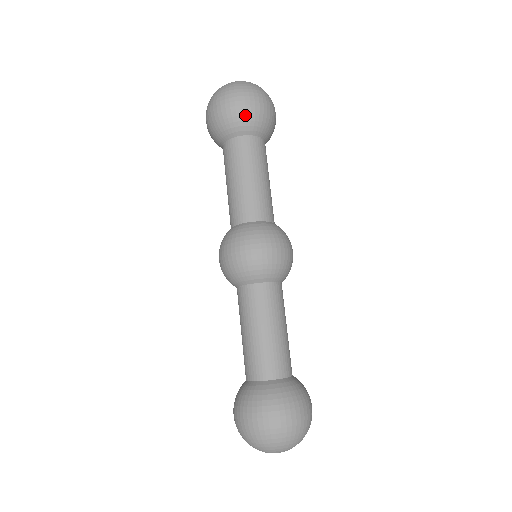
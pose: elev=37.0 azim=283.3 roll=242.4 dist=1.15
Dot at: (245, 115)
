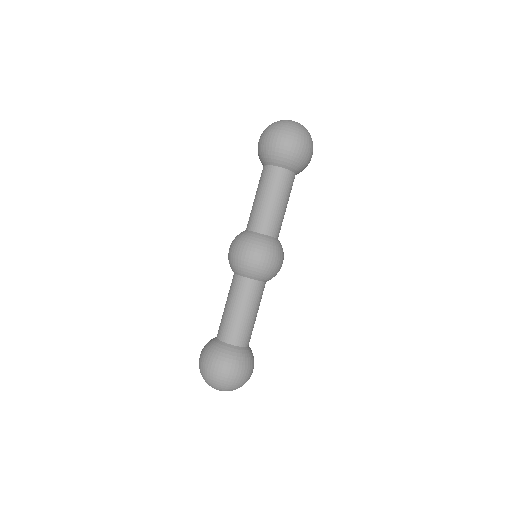
Dot at: (265, 150)
